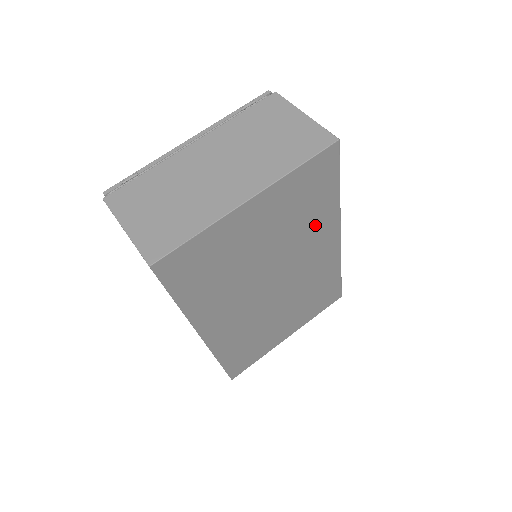
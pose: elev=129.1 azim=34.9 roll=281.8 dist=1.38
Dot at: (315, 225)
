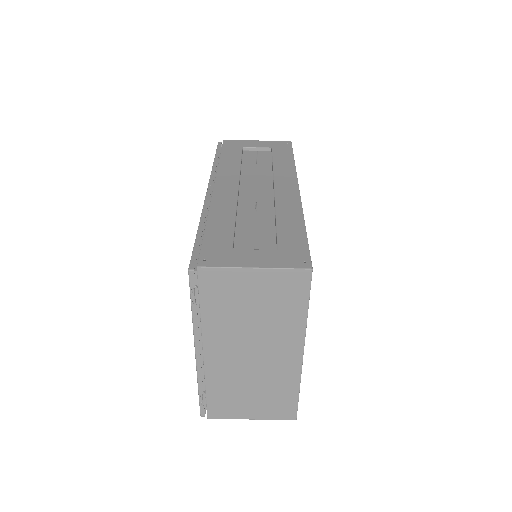
Dot at: occluded
